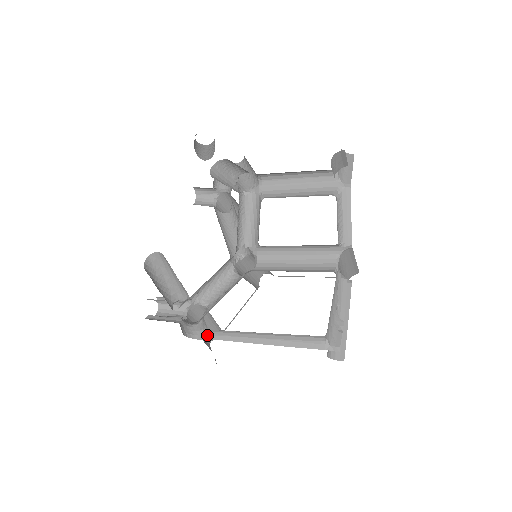
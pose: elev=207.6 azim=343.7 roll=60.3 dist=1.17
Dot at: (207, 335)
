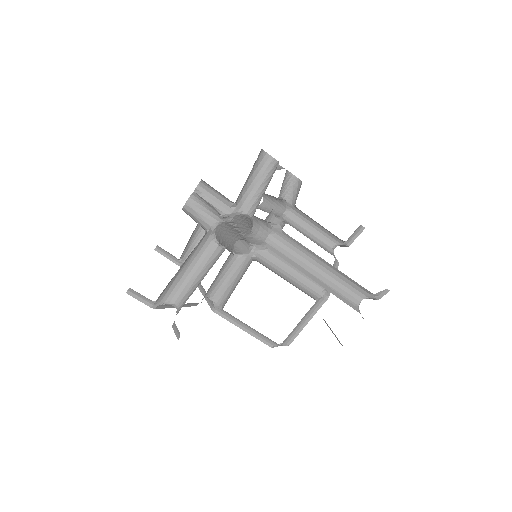
Dot at: (258, 242)
